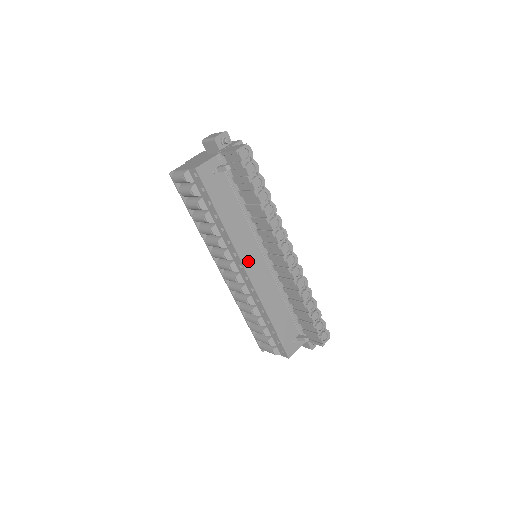
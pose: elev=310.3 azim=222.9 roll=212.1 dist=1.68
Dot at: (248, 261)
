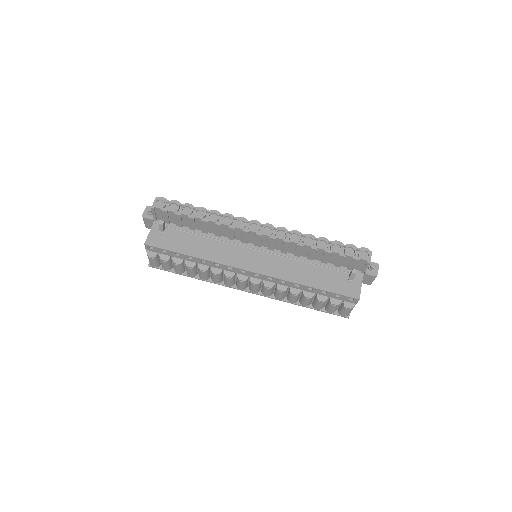
Dot at: (242, 263)
